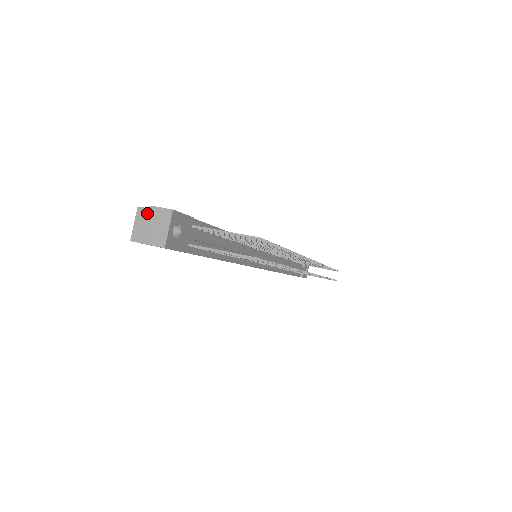
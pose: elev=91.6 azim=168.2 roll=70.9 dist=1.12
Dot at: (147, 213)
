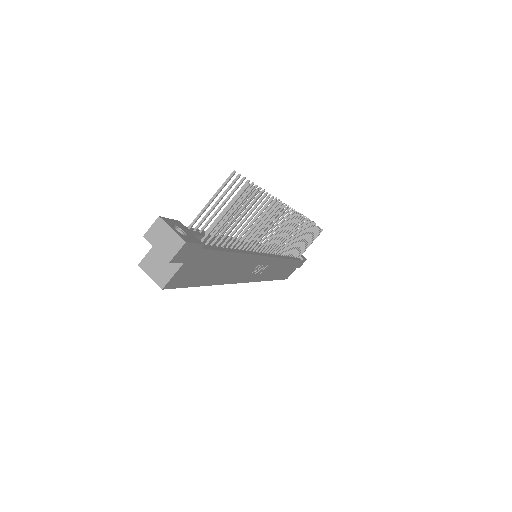
Dot at: (149, 259)
